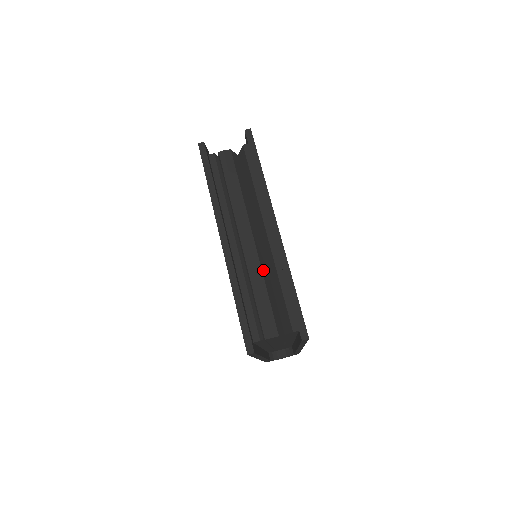
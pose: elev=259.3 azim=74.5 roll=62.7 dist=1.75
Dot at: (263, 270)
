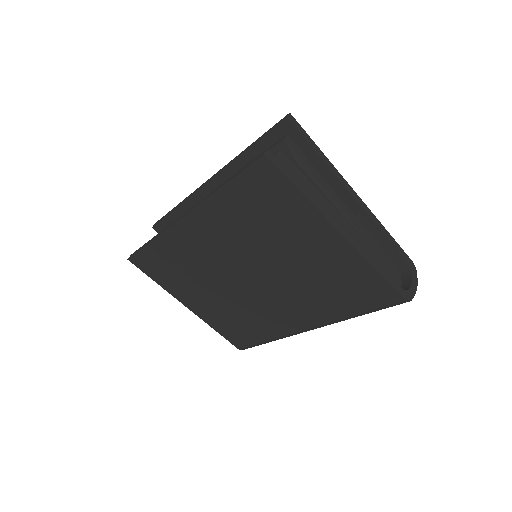
Dot at: occluded
